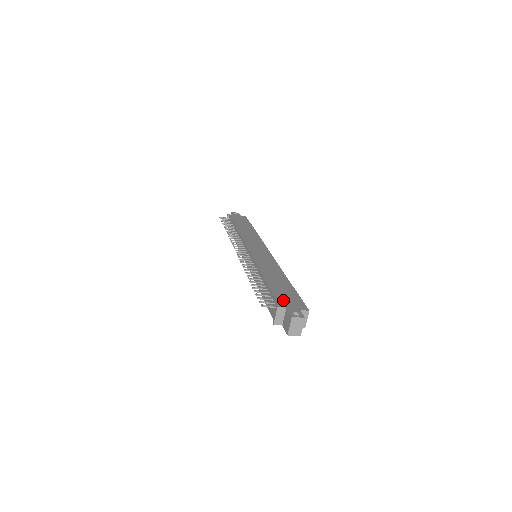
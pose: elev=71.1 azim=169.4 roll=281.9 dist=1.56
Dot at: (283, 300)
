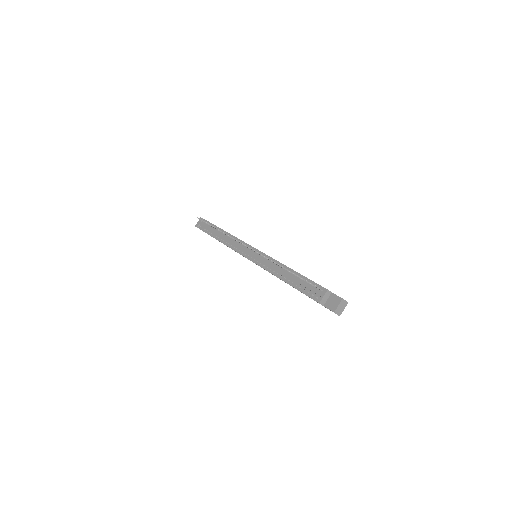
Dot at: occluded
